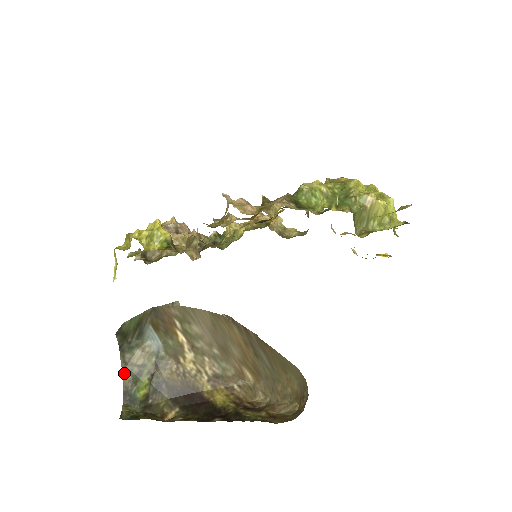
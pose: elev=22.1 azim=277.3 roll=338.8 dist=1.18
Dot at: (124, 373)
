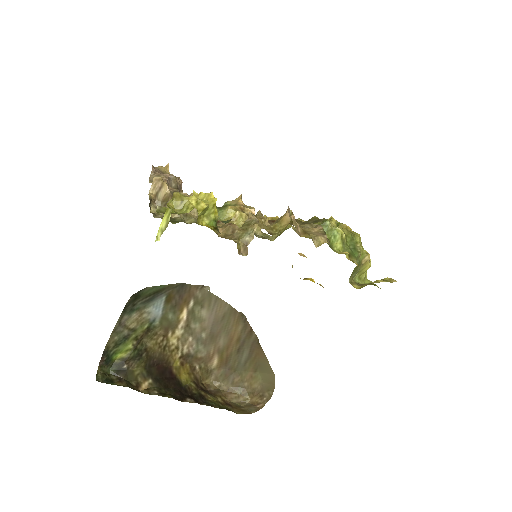
Dot at: (113, 333)
